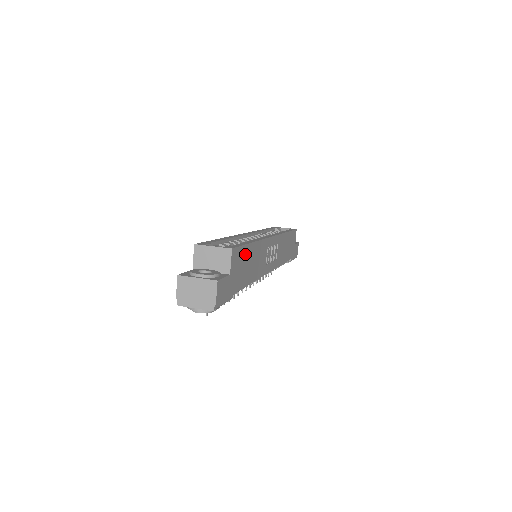
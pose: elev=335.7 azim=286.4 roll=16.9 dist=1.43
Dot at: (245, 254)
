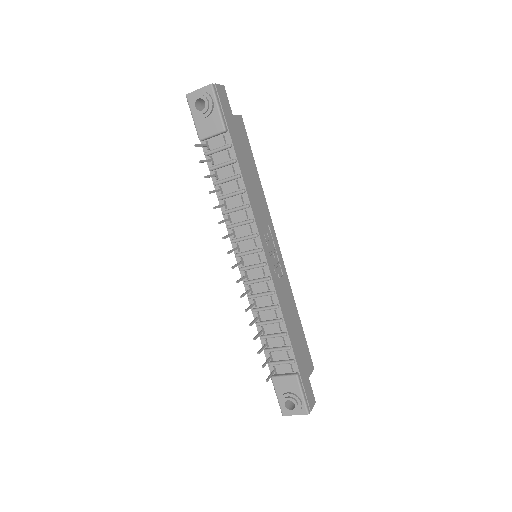
Dot at: (249, 153)
